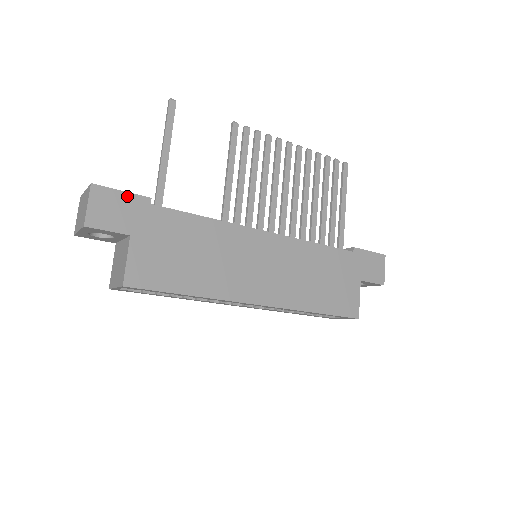
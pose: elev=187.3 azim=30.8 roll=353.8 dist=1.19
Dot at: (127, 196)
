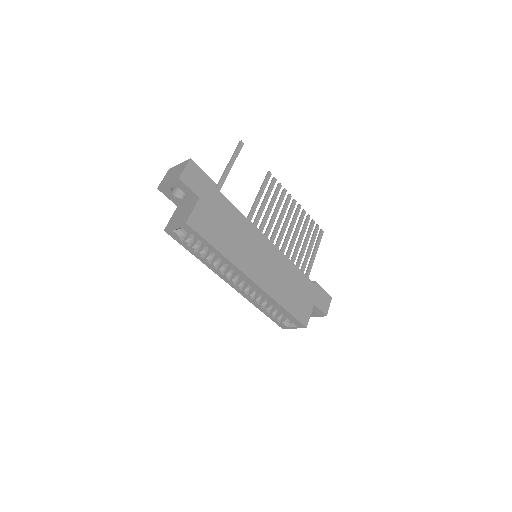
Dot at: (205, 176)
